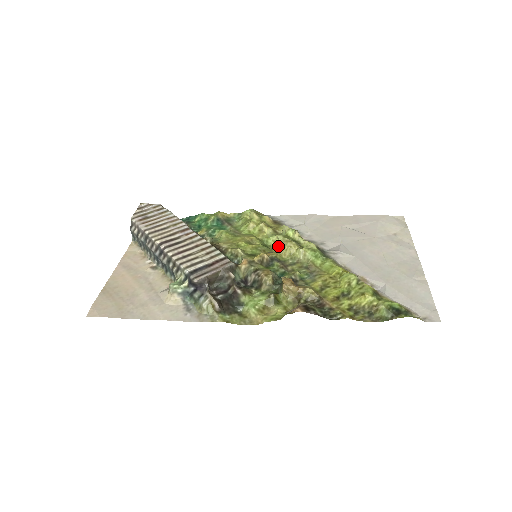
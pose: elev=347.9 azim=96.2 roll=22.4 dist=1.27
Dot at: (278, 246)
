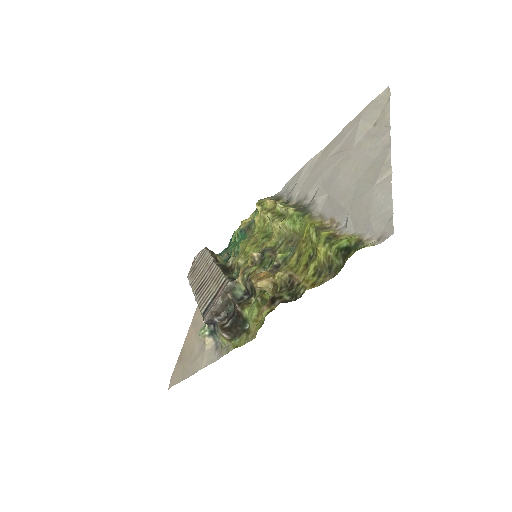
Dot at: occluded
